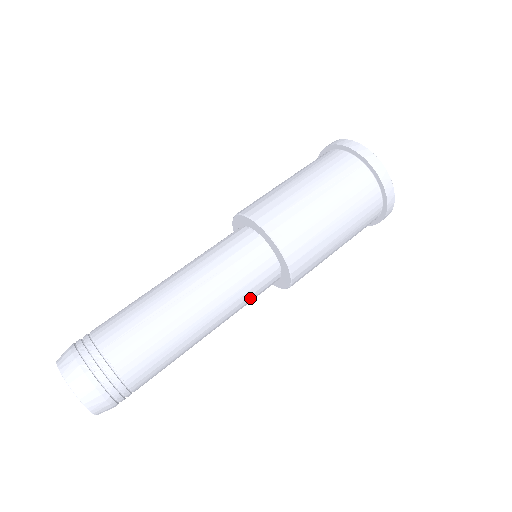
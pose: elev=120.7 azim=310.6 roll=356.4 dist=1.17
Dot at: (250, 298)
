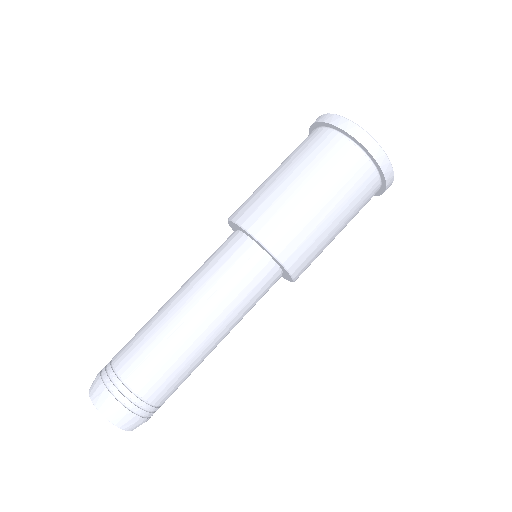
Dot at: (255, 302)
